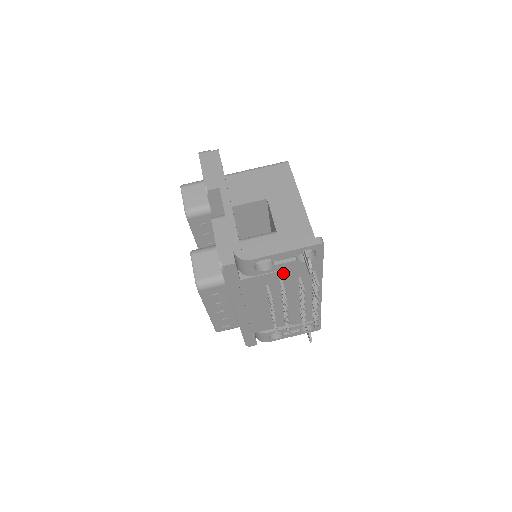
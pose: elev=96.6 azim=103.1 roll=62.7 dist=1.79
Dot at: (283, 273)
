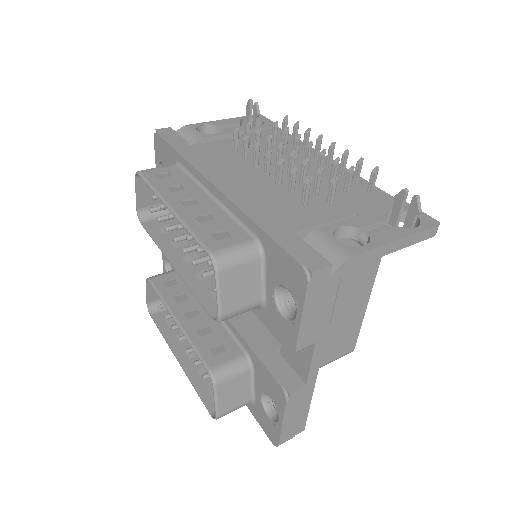
Dot at: occluded
